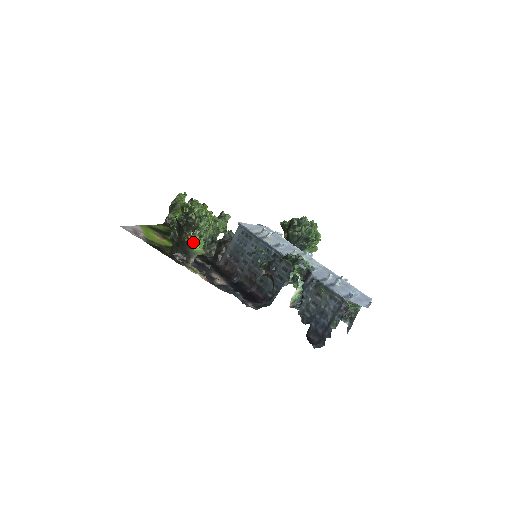
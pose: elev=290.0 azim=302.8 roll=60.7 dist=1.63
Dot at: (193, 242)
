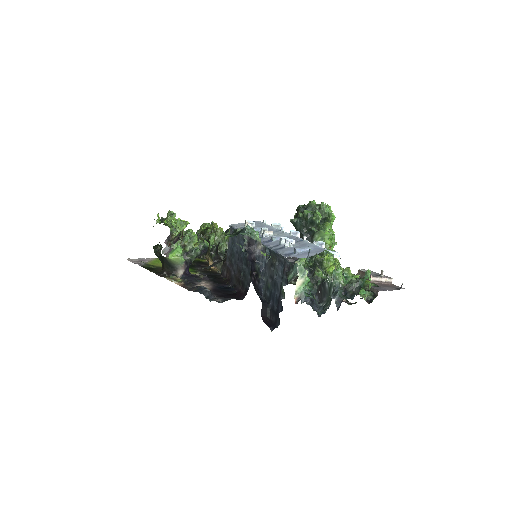
Dot at: (168, 251)
